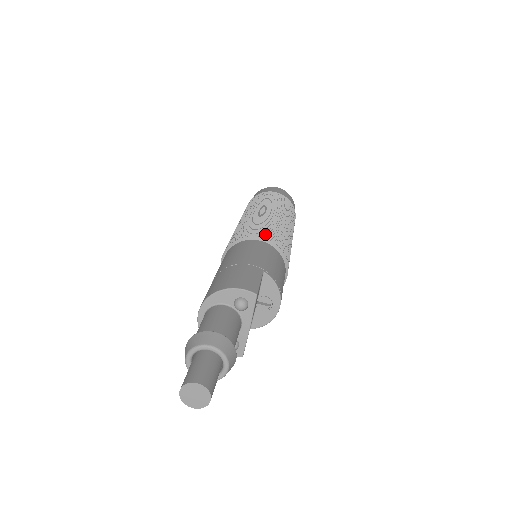
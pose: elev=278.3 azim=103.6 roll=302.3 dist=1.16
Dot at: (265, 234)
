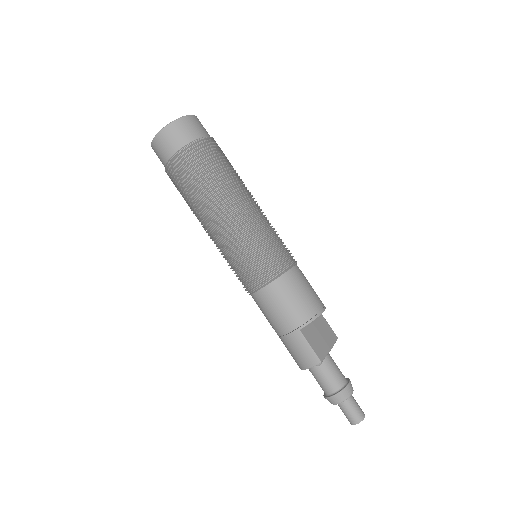
Dot at: (254, 277)
